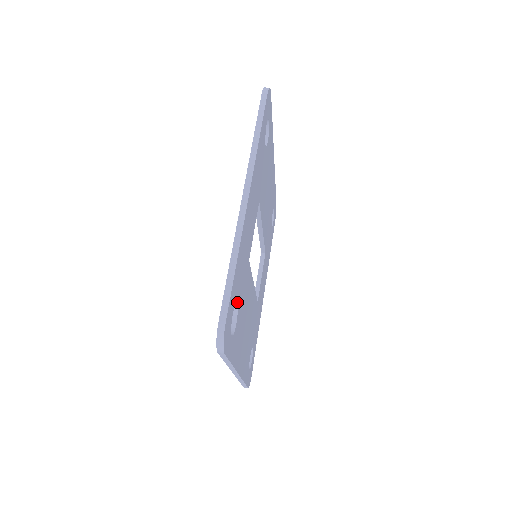
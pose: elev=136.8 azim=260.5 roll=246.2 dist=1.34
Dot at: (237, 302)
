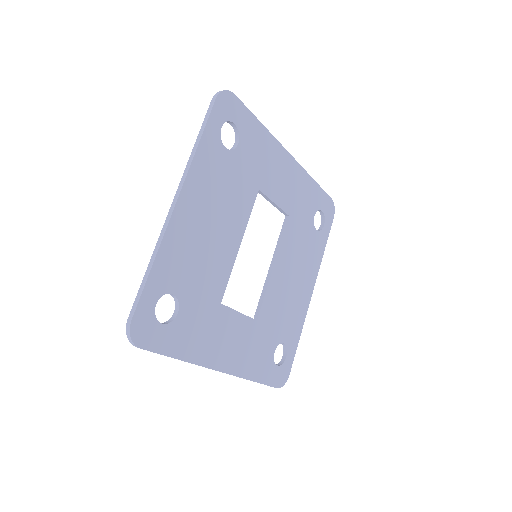
Dot at: (239, 144)
